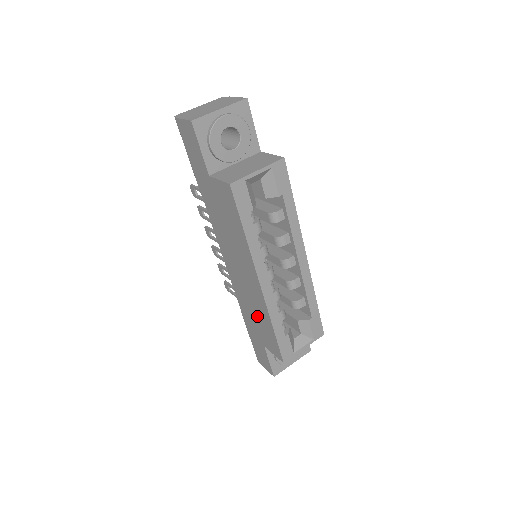
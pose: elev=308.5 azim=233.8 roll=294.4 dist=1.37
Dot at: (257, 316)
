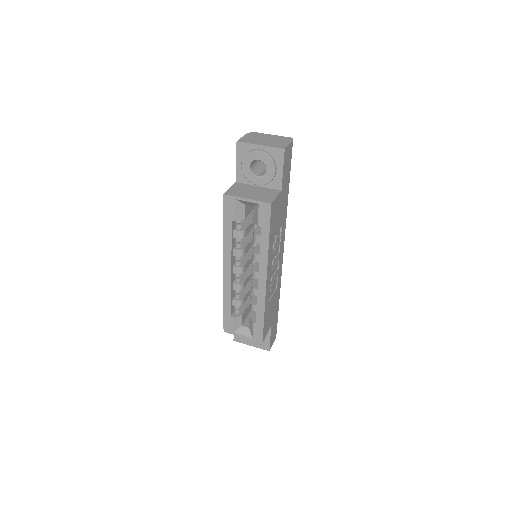
Dot at: occluded
